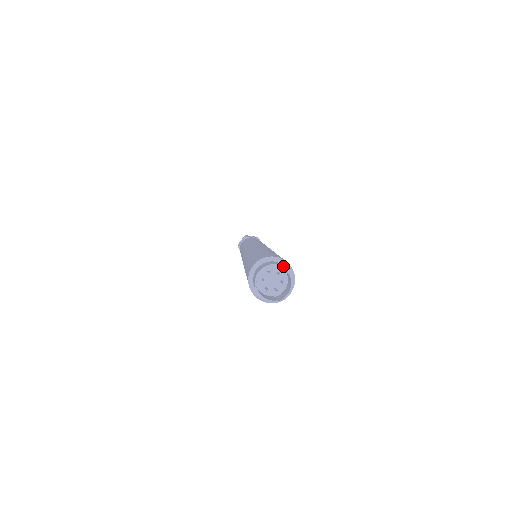
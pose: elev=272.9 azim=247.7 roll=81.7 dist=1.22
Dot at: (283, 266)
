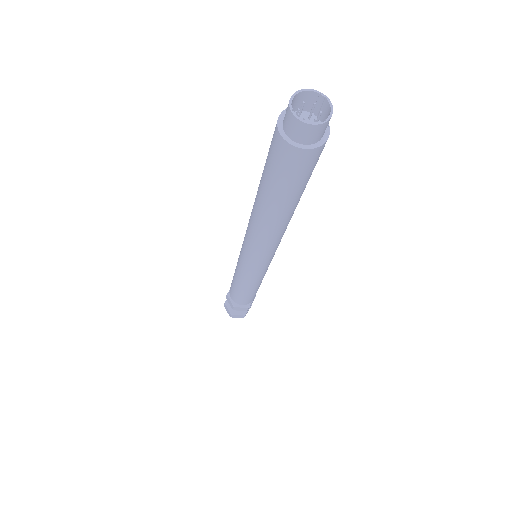
Dot at: (317, 91)
